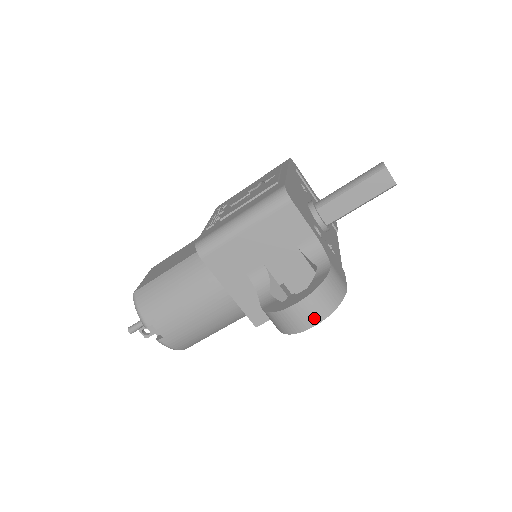
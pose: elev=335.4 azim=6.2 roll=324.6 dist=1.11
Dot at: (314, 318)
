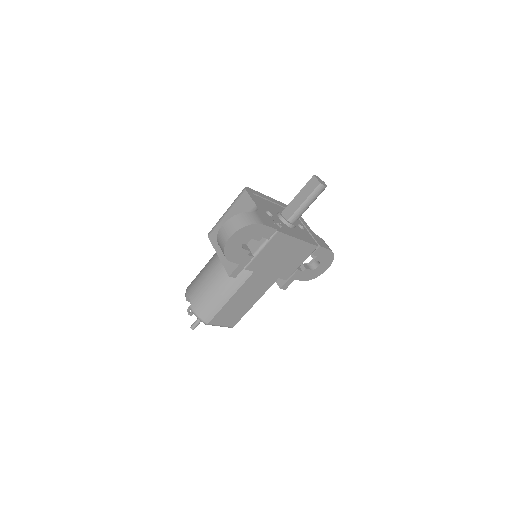
Dot at: (231, 231)
